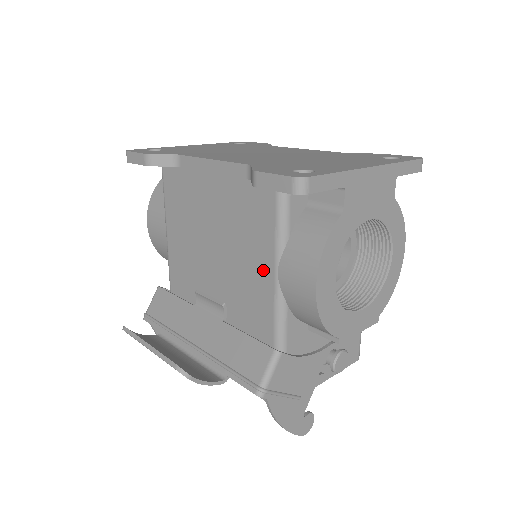
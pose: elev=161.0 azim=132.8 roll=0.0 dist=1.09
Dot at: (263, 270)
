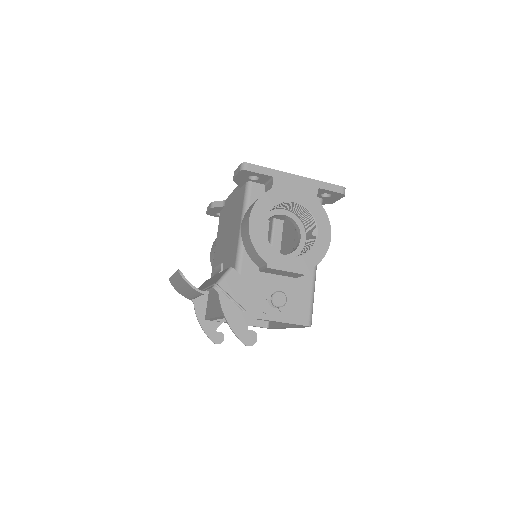
Dot at: (237, 230)
